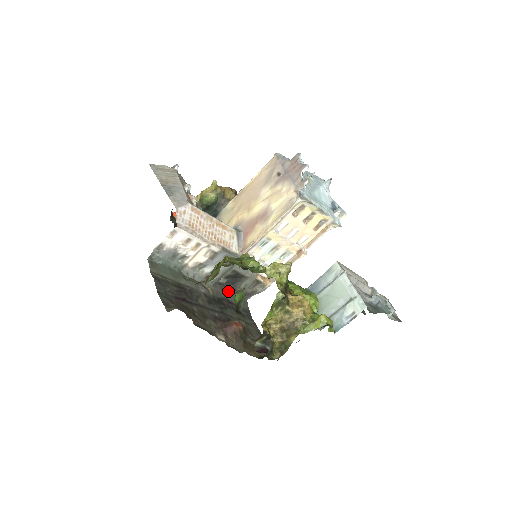
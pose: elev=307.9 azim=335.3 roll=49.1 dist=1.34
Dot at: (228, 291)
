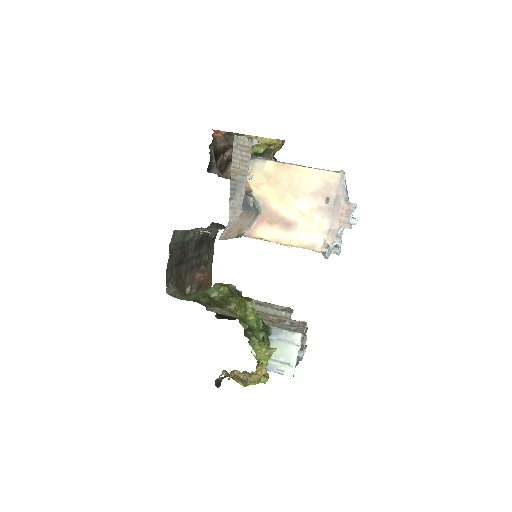
Dot at: (213, 227)
